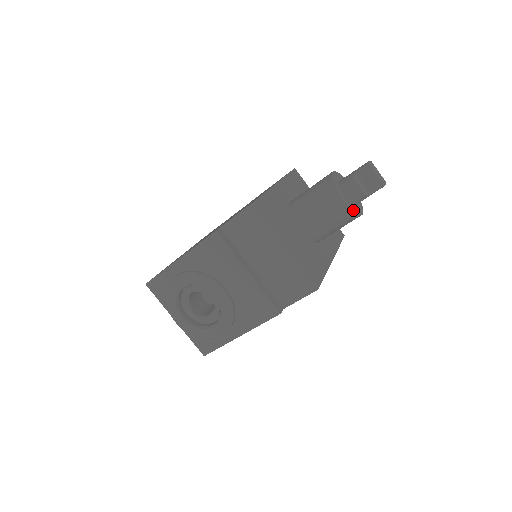
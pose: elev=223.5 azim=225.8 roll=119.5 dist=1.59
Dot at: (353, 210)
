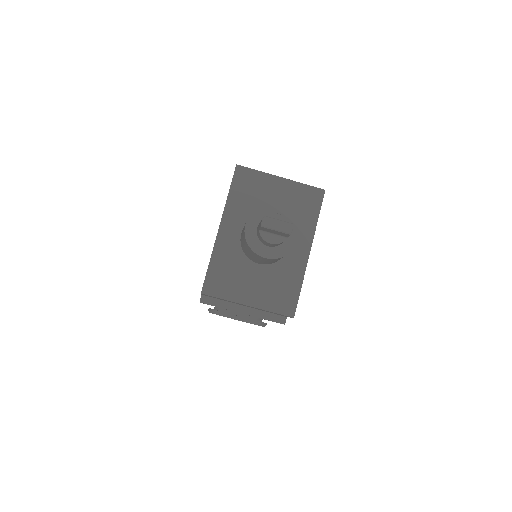
Dot at: (281, 255)
